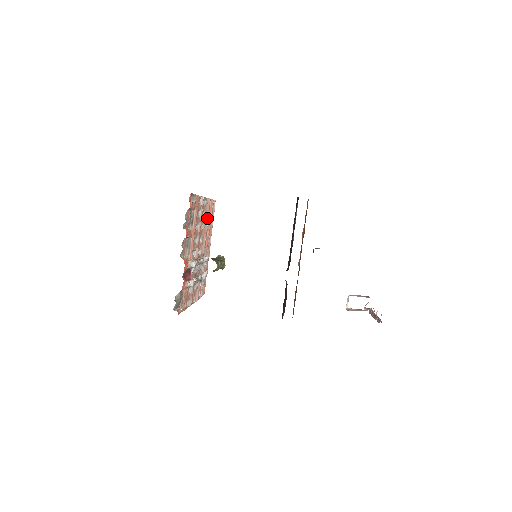
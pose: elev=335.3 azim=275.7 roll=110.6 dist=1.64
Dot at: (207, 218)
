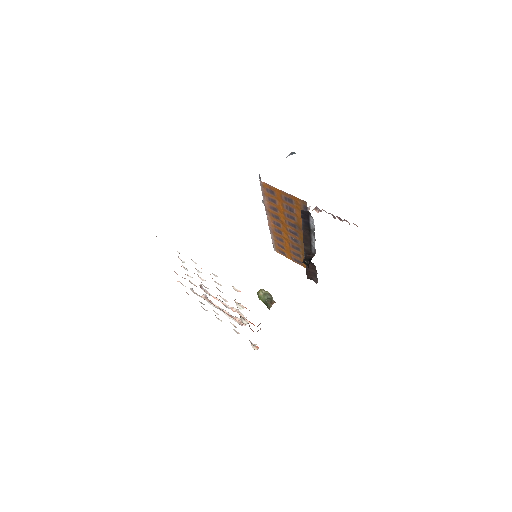
Dot at: occluded
